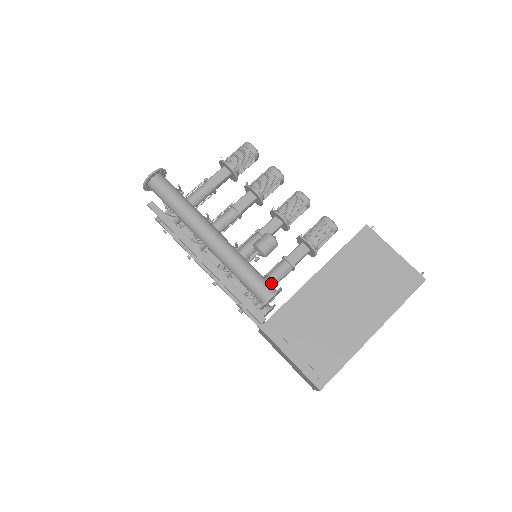
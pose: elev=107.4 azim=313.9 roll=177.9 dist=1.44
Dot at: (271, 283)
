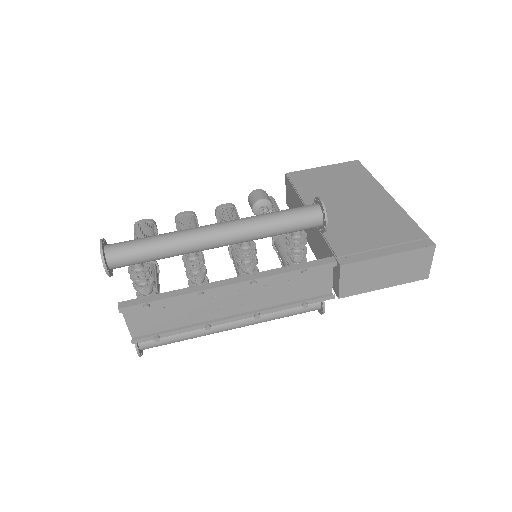
Dot at: occluded
